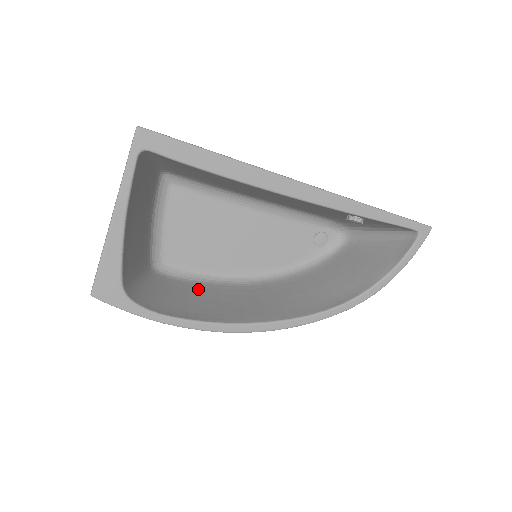
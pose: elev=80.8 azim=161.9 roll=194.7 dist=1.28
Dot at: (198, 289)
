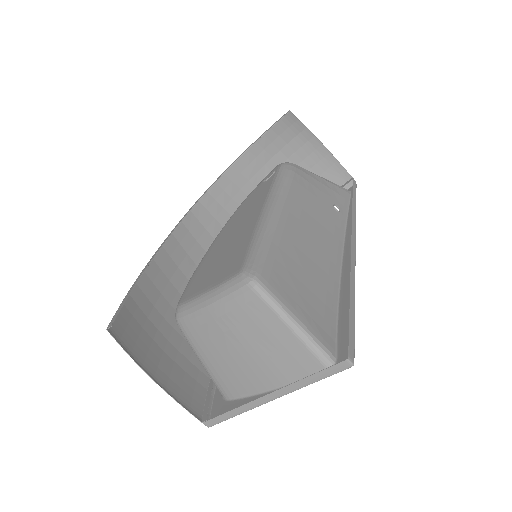
Dot at: occluded
